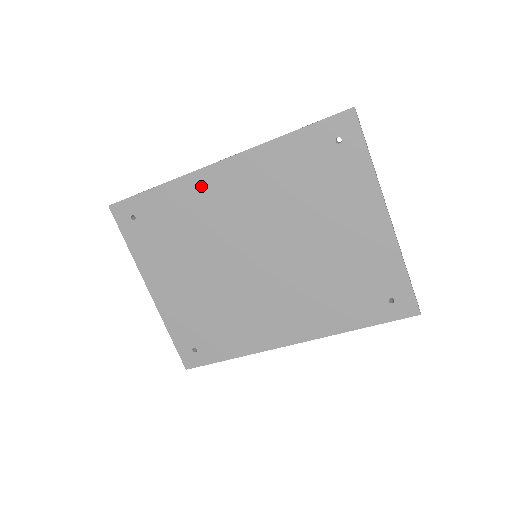
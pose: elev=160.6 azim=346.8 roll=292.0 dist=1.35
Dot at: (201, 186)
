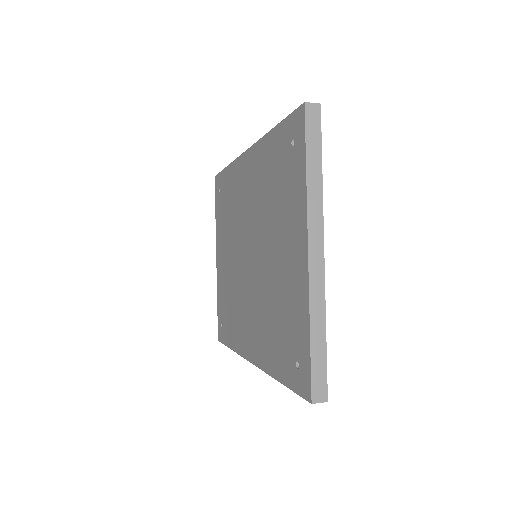
Dot at: (239, 172)
